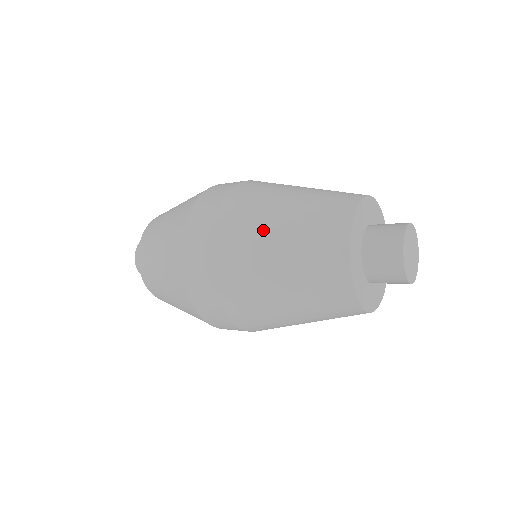
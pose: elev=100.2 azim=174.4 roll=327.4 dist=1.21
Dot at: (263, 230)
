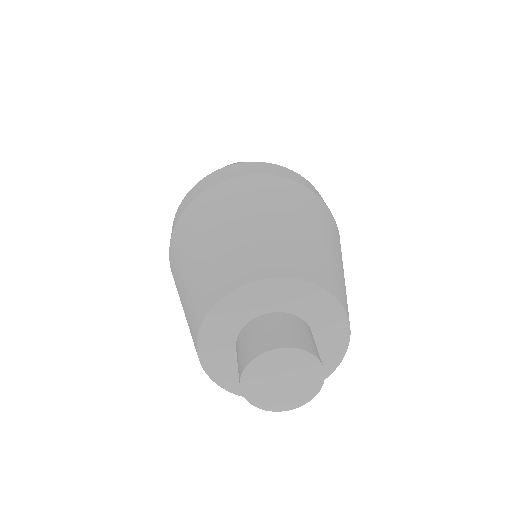
Dot at: (199, 235)
